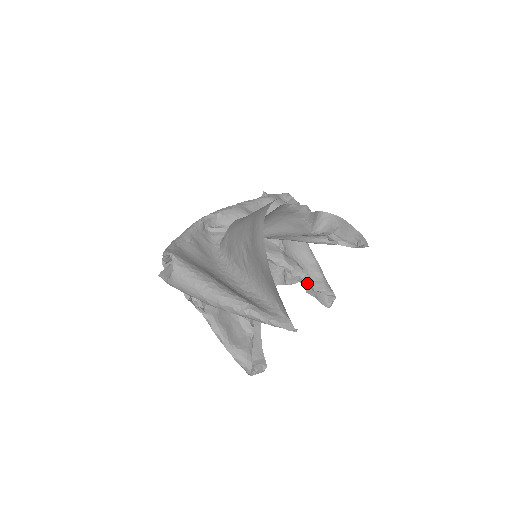
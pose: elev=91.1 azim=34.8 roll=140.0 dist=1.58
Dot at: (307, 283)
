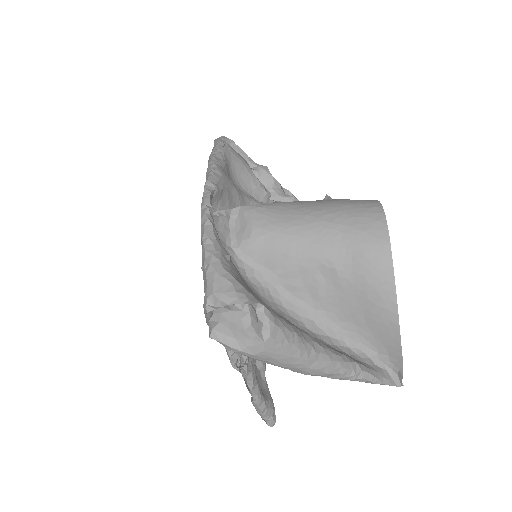
Dot at: occluded
